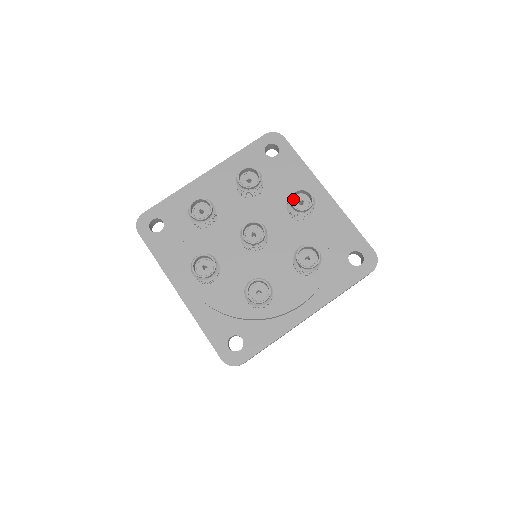
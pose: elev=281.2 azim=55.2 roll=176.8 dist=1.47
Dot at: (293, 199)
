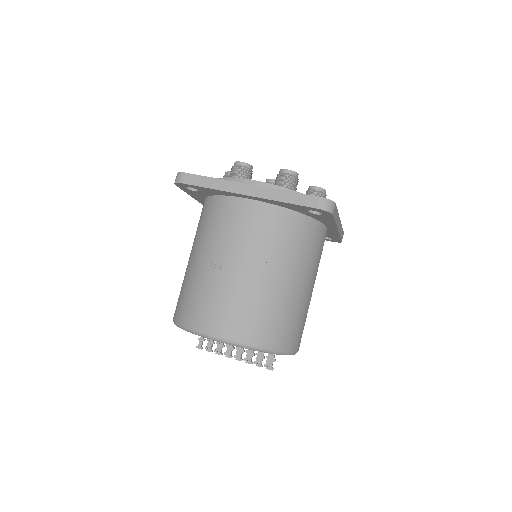
Dot at: occluded
